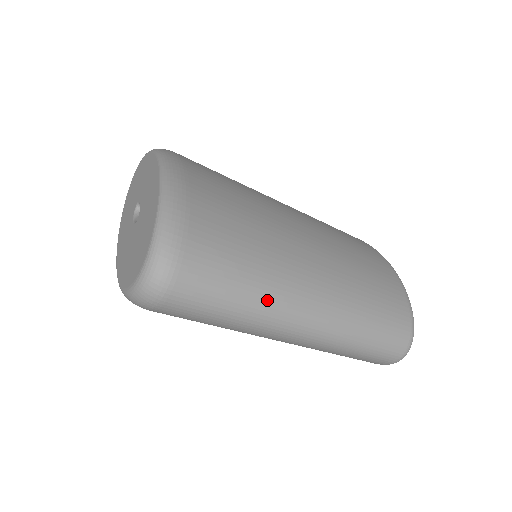
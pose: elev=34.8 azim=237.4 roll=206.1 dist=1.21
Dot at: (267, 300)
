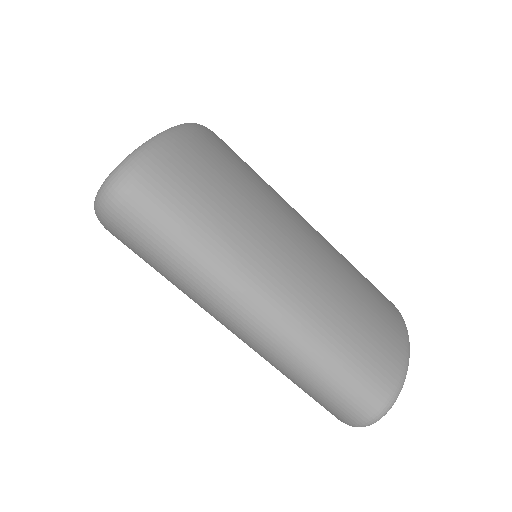
Dot at: (221, 258)
